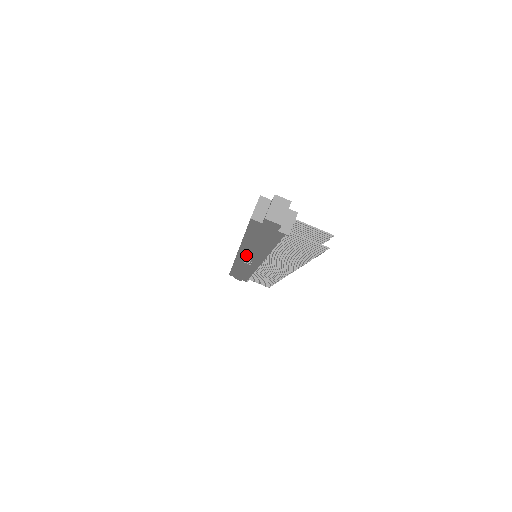
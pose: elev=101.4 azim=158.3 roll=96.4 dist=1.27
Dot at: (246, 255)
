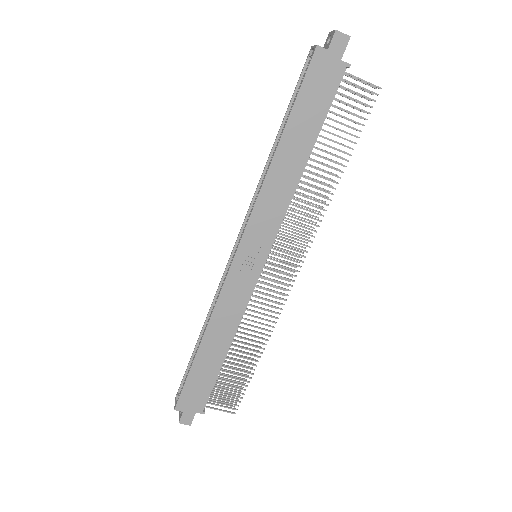
Dot at: (259, 223)
